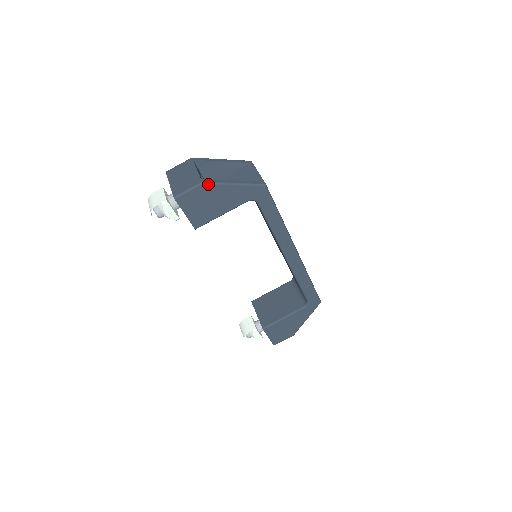
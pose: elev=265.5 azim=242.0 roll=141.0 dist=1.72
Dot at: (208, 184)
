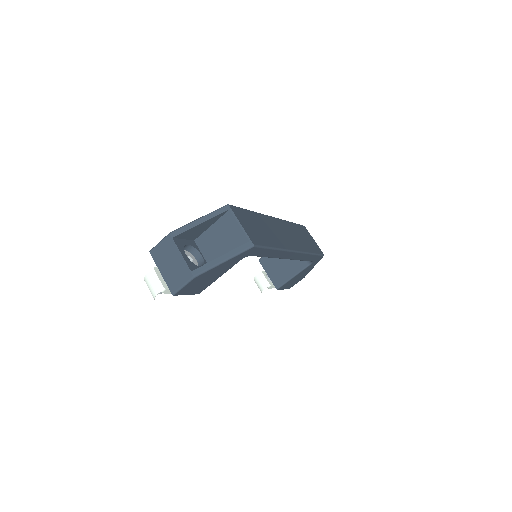
Dot at: (200, 275)
